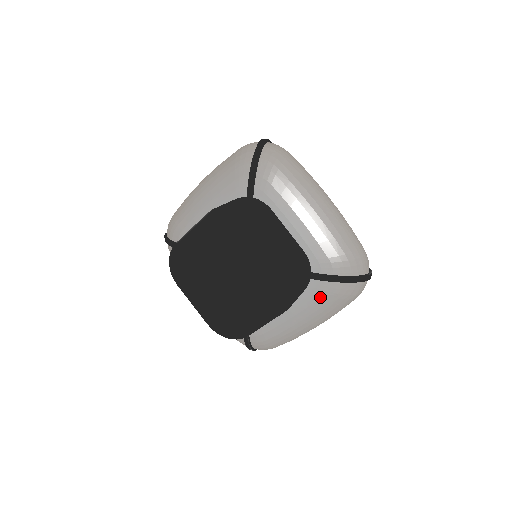
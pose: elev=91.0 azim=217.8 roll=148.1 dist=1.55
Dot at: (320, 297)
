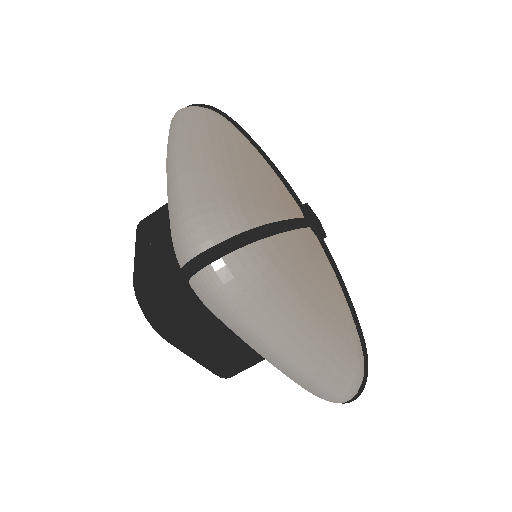
Dot at: occluded
